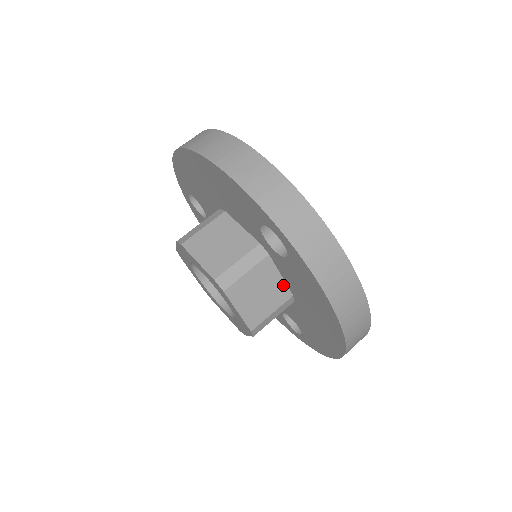
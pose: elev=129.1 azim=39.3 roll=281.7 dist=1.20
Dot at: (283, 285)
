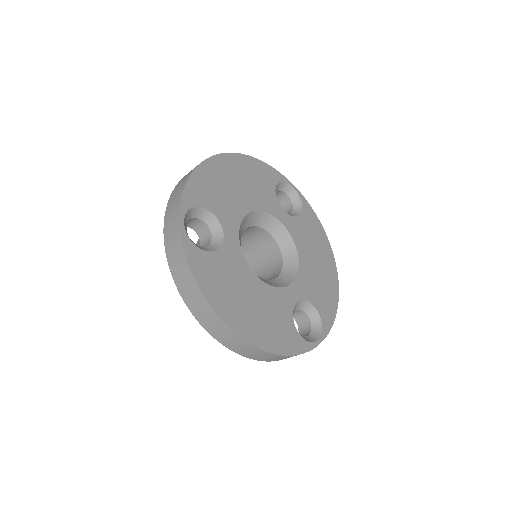
Dot at: occluded
